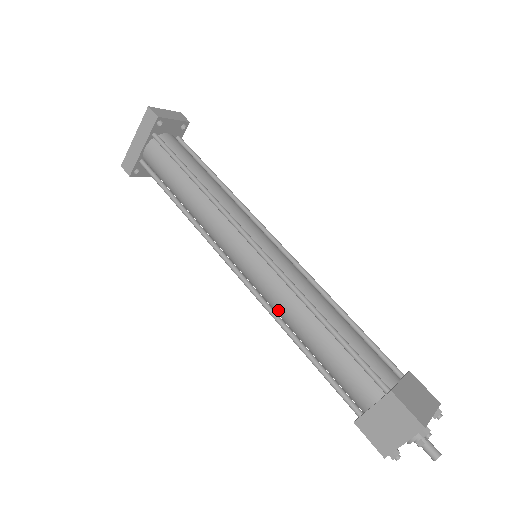
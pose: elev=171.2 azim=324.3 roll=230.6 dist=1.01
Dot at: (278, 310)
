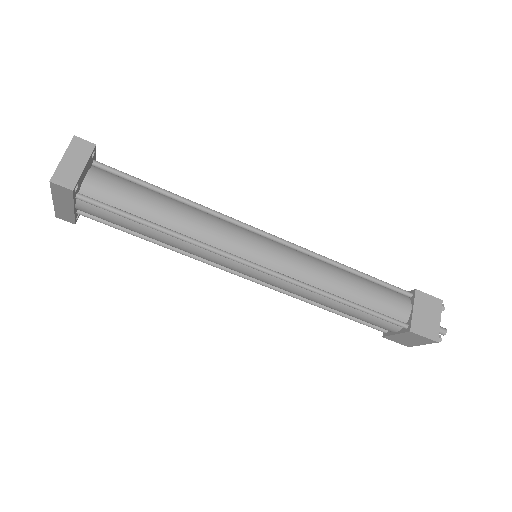
Dot at: (299, 296)
